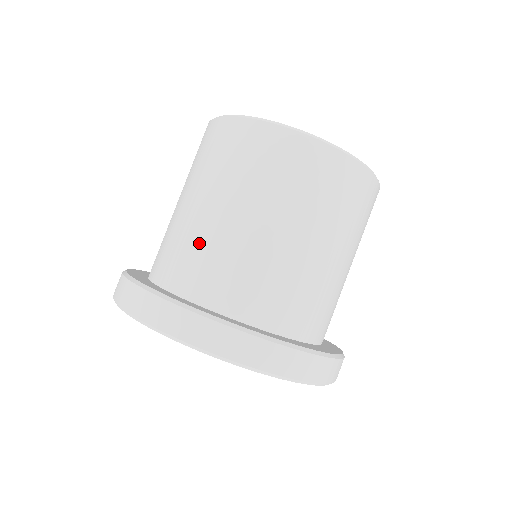
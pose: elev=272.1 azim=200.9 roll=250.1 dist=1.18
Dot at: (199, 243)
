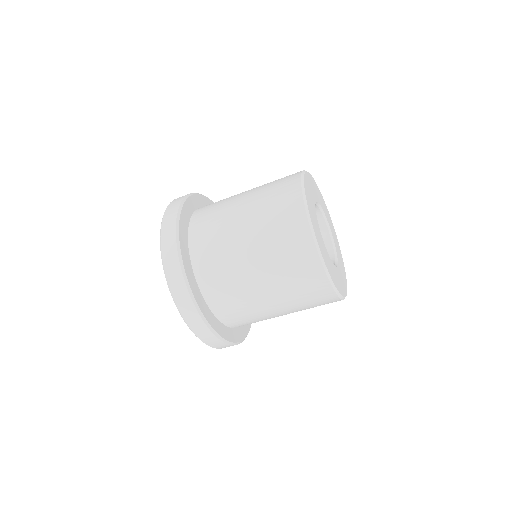
Dot at: (224, 252)
